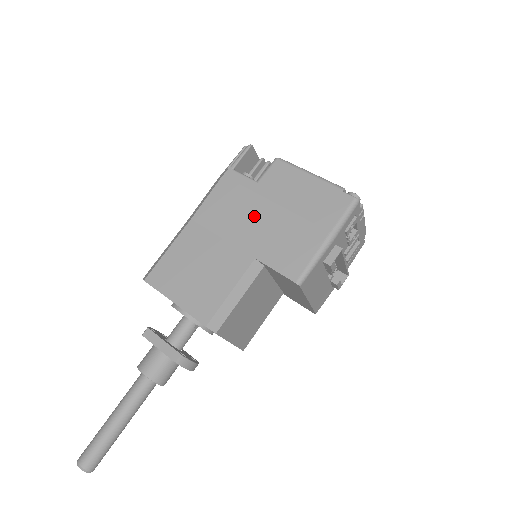
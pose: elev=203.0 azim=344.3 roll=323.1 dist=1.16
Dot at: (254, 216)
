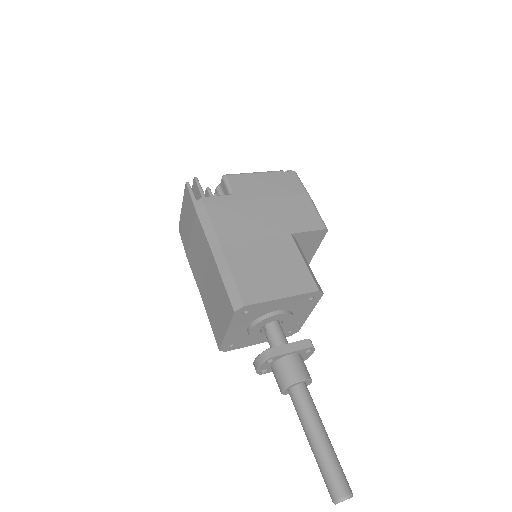
Dot at: (259, 213)
